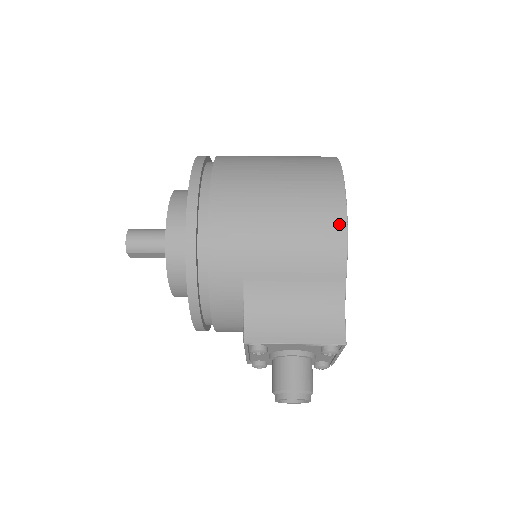
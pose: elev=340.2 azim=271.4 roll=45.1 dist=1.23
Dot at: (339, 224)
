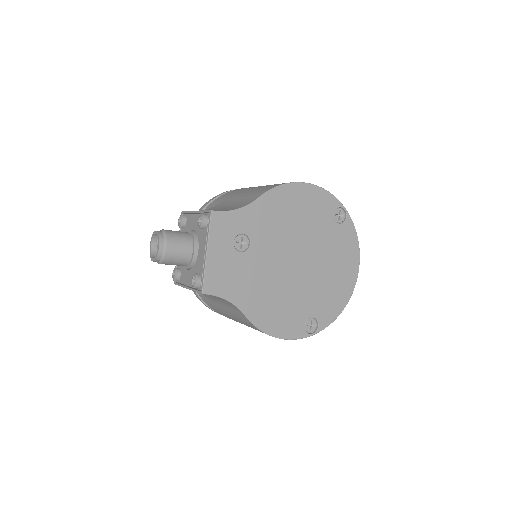
Dot at: occluded
